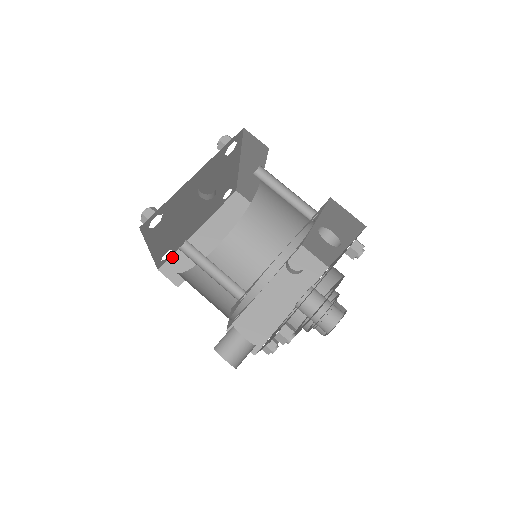
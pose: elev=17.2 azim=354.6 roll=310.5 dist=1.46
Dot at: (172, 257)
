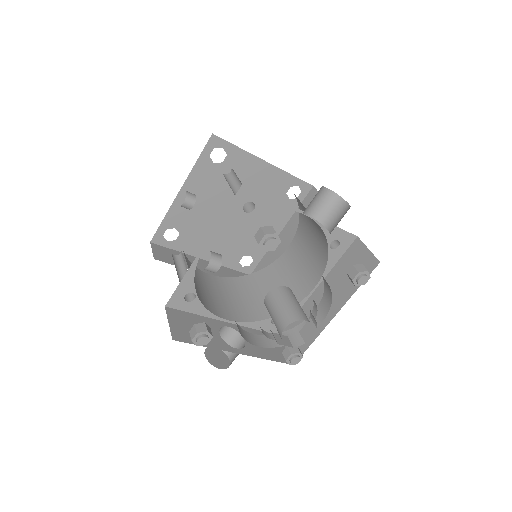
Dot at: (260, 263)
